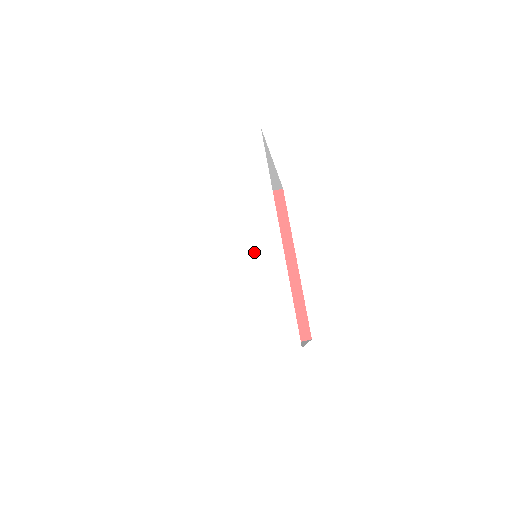
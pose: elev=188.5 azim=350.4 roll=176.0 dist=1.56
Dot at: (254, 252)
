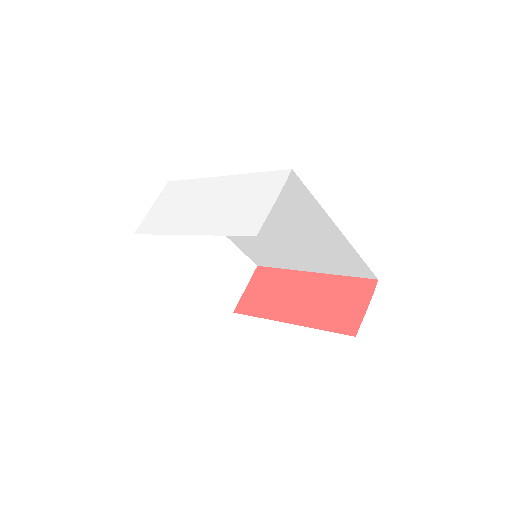
Dot at: (217, 195)
